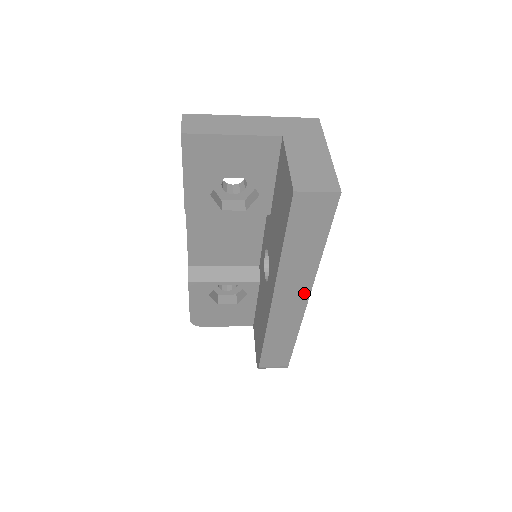
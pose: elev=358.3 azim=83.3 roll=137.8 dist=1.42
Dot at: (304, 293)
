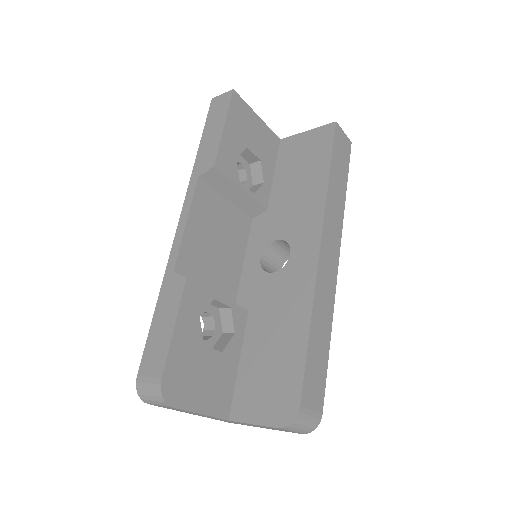
Dot at: (337, 247)
